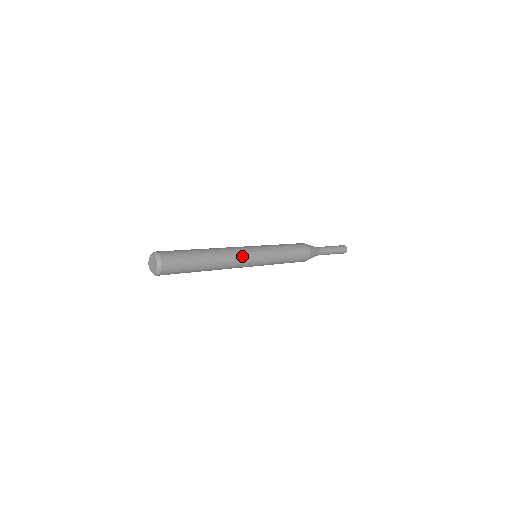
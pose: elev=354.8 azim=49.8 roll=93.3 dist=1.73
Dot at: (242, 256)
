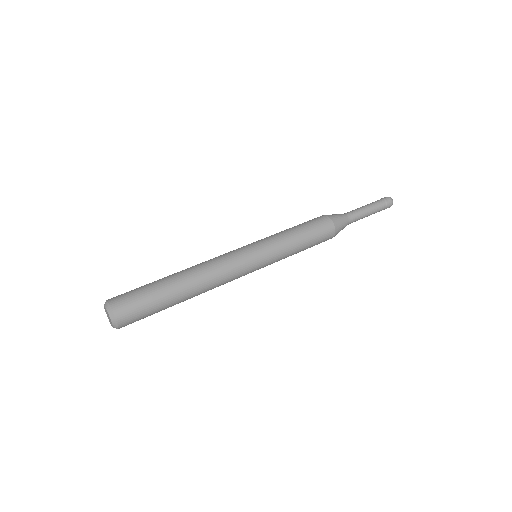
Dot at: (233, 276)
